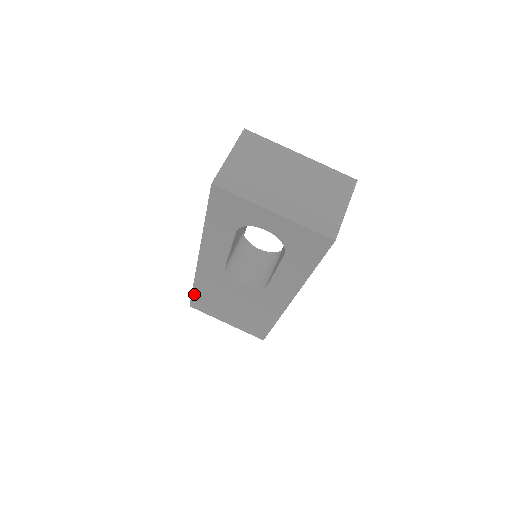
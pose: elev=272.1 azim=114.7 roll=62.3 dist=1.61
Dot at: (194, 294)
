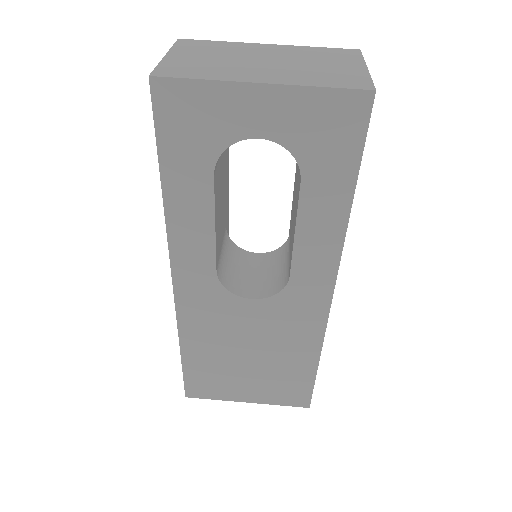
Dot at: (185, 366)
